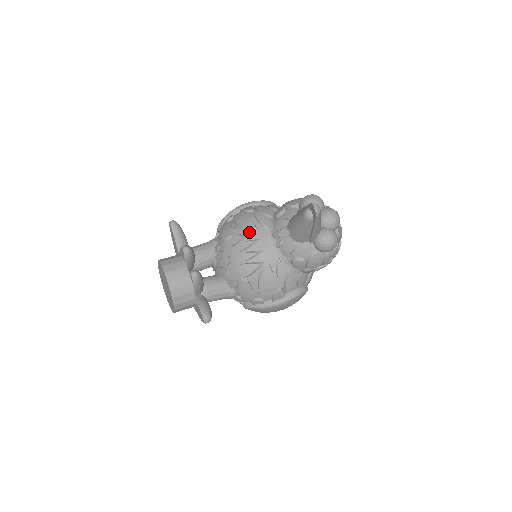
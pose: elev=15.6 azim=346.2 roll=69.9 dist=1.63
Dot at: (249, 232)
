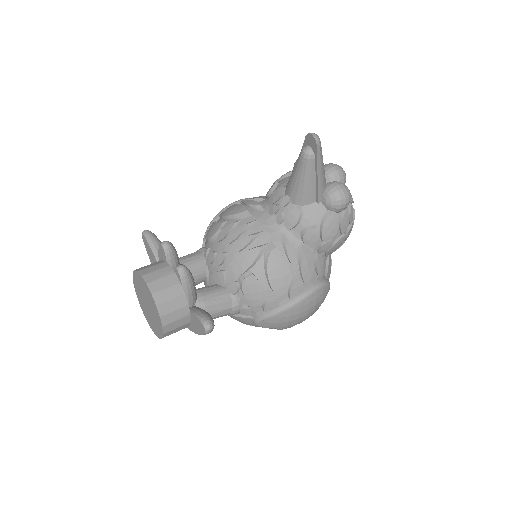
Dot at: (241, 217)
